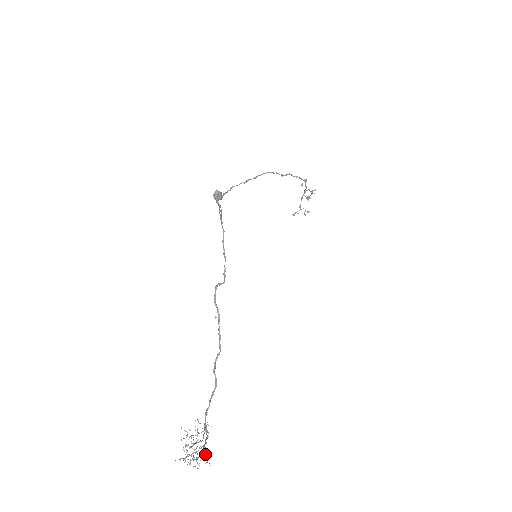
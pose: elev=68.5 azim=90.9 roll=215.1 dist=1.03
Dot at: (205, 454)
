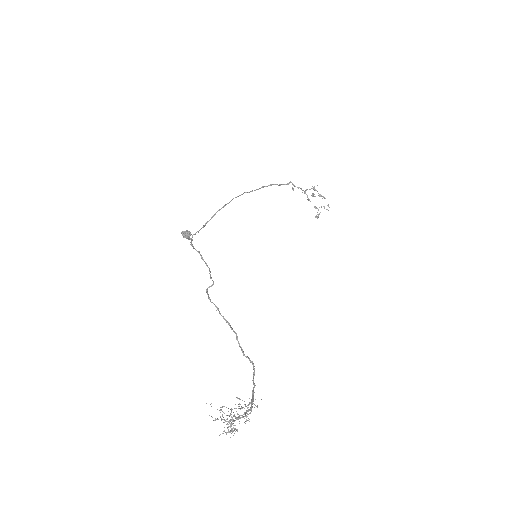
Dot at: (243, 417)
